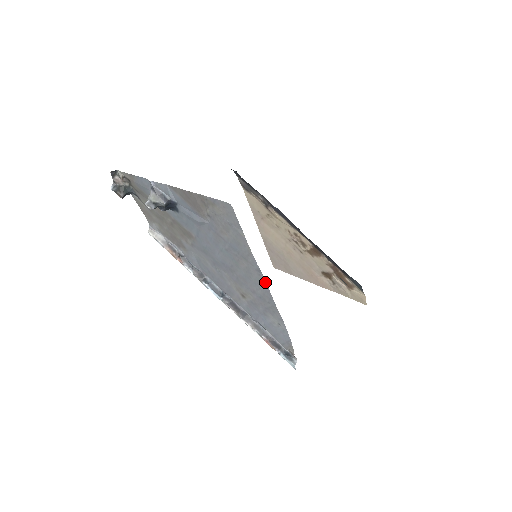
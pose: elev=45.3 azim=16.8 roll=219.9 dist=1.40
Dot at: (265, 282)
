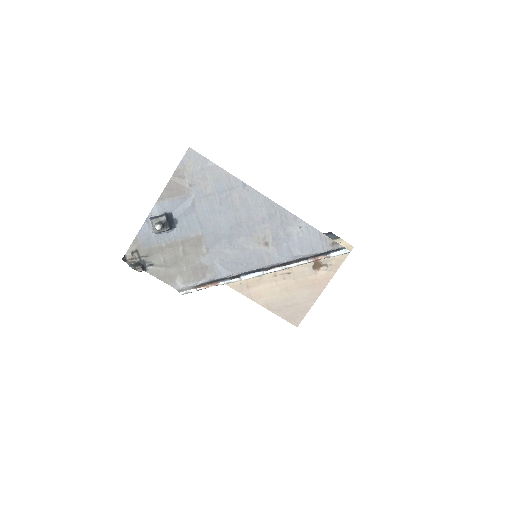
Dot at: (255, 191)
